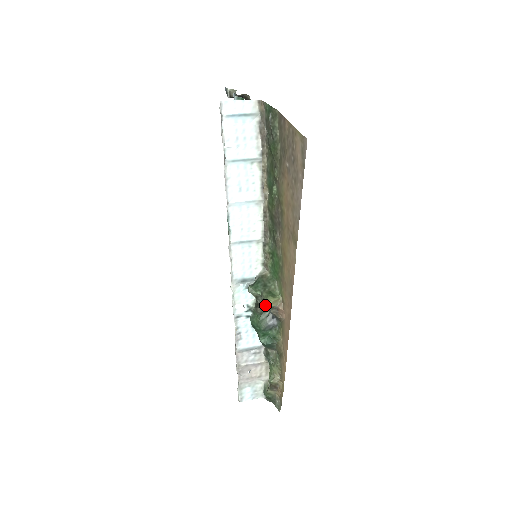
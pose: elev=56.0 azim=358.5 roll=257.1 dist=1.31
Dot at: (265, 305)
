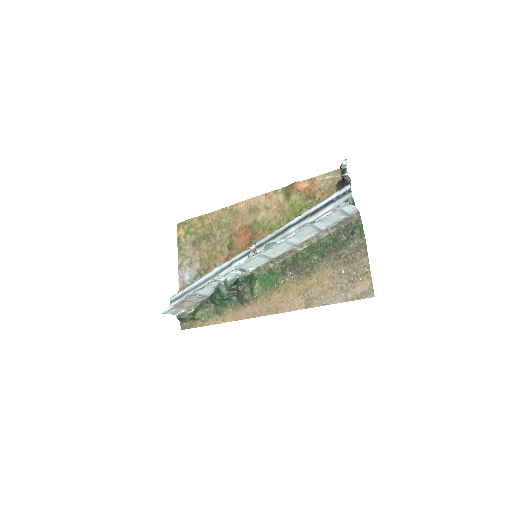
Dot at: (246, 298)
